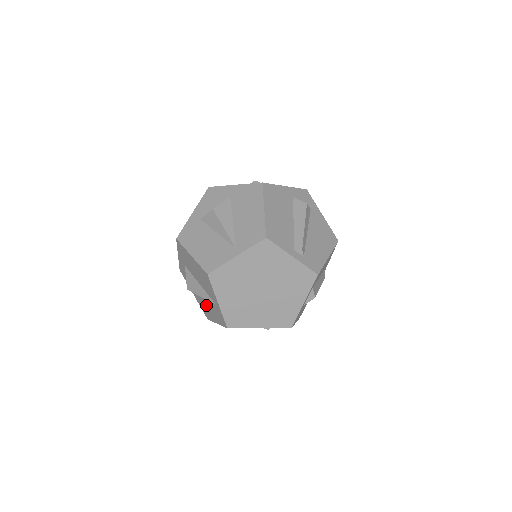
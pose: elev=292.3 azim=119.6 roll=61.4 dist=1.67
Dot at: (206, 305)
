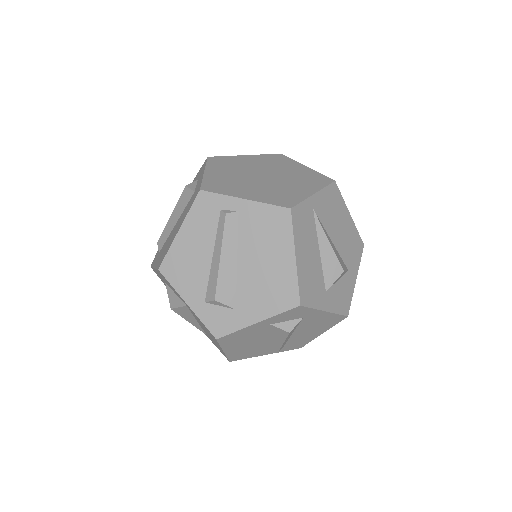
Dot at: occluded
